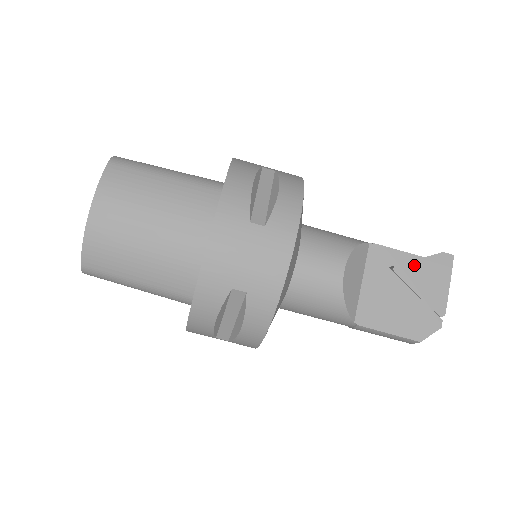
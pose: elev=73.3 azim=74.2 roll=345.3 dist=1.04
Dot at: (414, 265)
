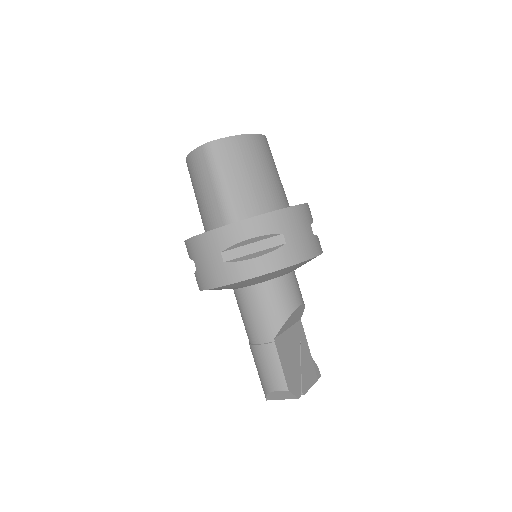
Dot at: (308, 355)
